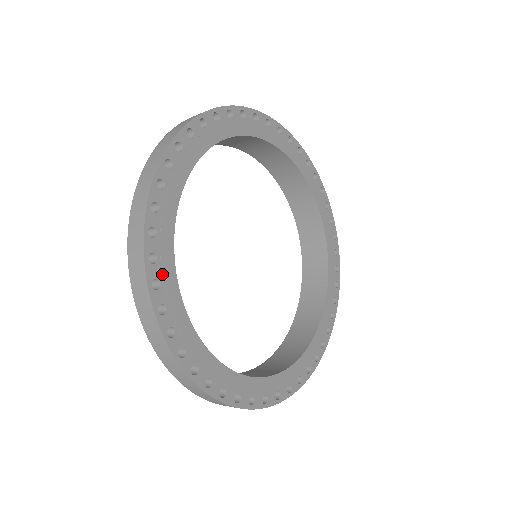
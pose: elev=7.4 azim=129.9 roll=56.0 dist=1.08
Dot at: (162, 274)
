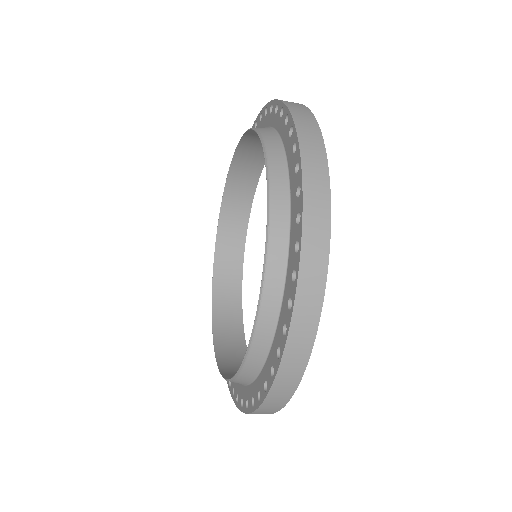
Dot at: occluded
